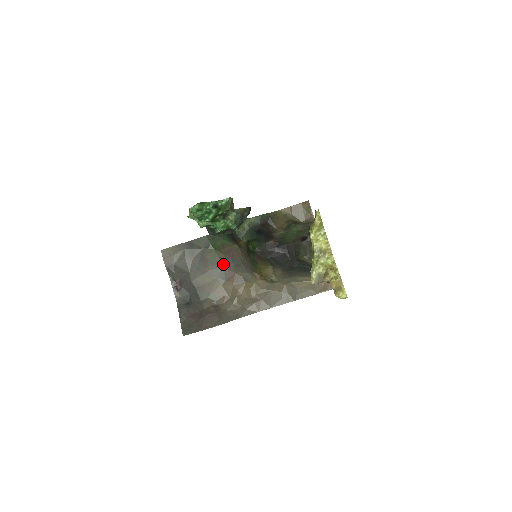
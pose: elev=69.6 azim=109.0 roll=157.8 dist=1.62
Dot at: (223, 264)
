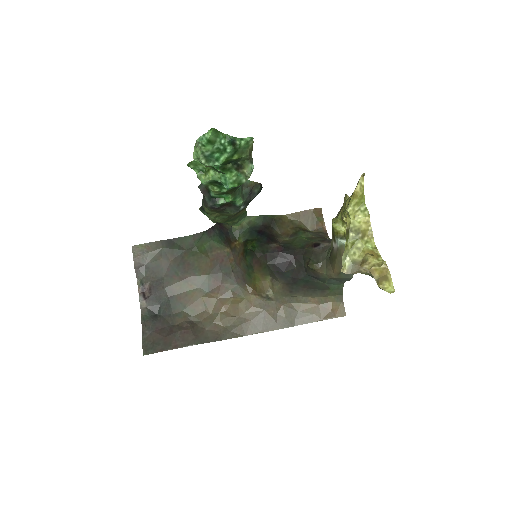
Dot at: (208, 271)
